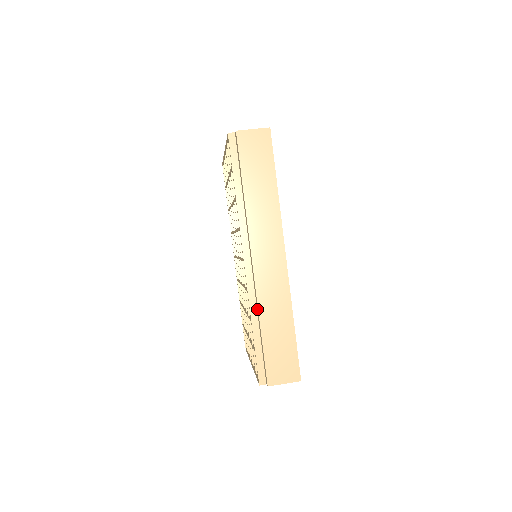
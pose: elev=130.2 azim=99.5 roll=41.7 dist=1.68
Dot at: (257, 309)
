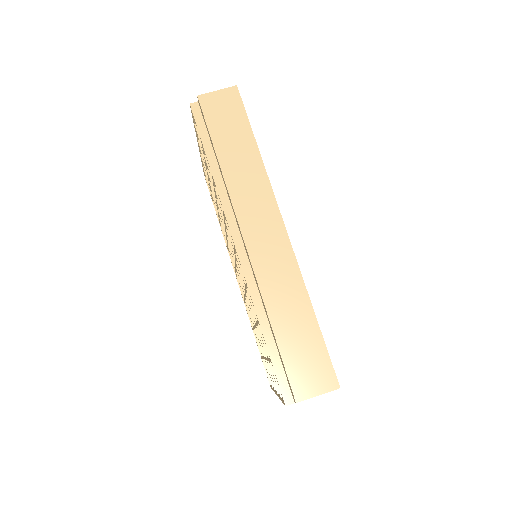
Dot at: (262, 302)
